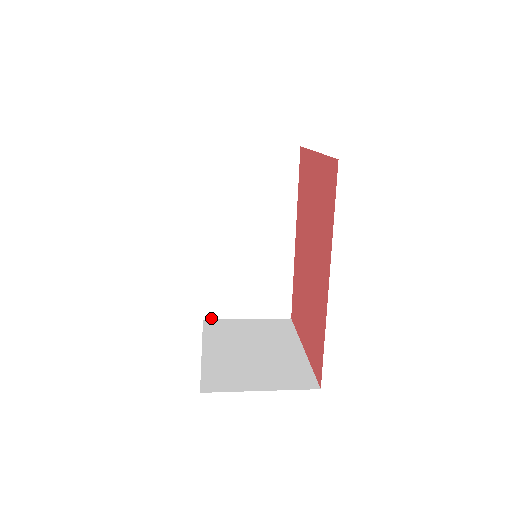
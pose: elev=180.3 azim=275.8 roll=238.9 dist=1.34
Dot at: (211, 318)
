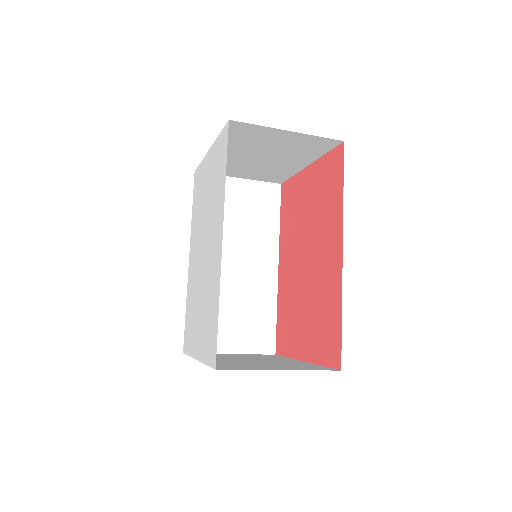
Dot at: occluded
